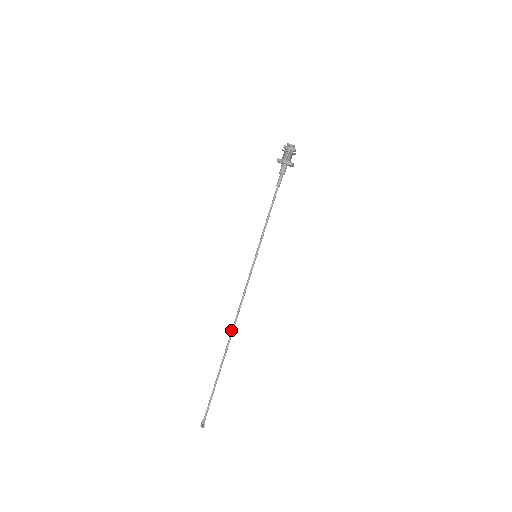
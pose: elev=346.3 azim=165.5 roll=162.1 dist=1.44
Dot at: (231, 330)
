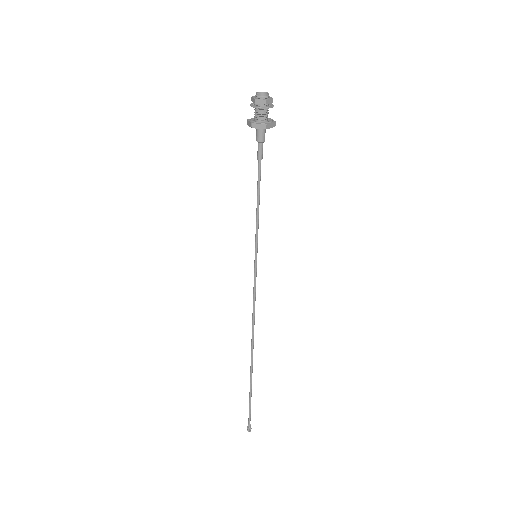
Dot at: (251, 340)
